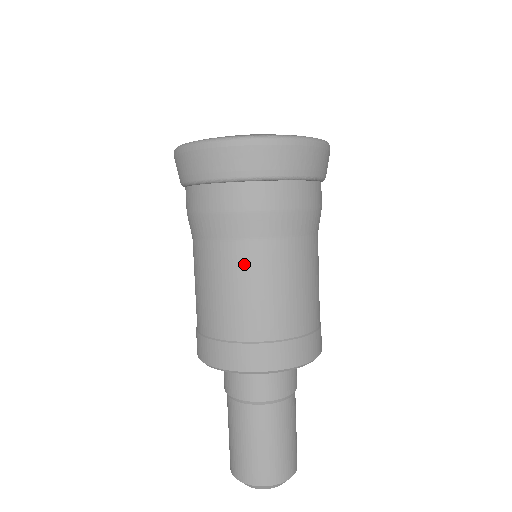
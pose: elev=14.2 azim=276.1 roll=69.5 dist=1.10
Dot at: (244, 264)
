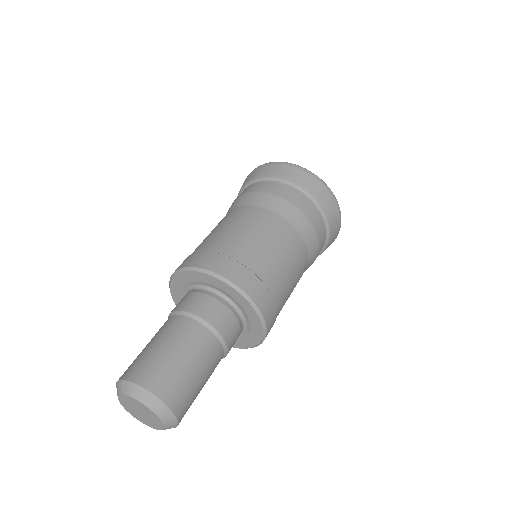
Dot at: (221, 221)
